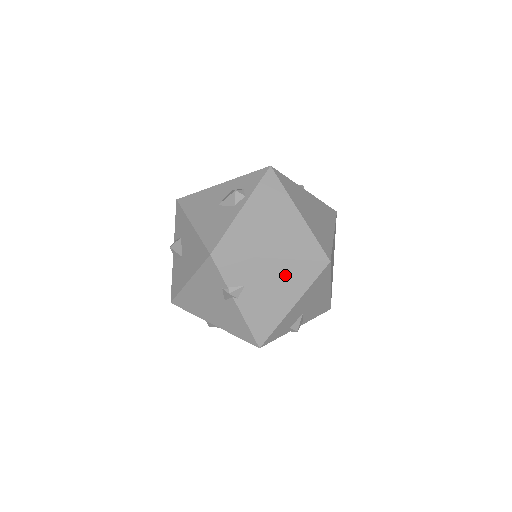
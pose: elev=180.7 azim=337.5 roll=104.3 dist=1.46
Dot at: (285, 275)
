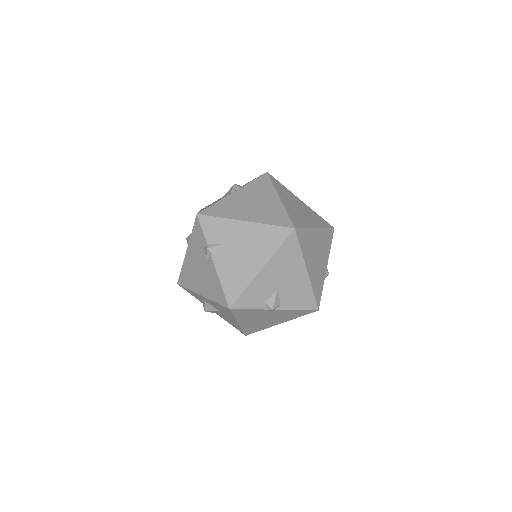
Dot at: (255, 238)
